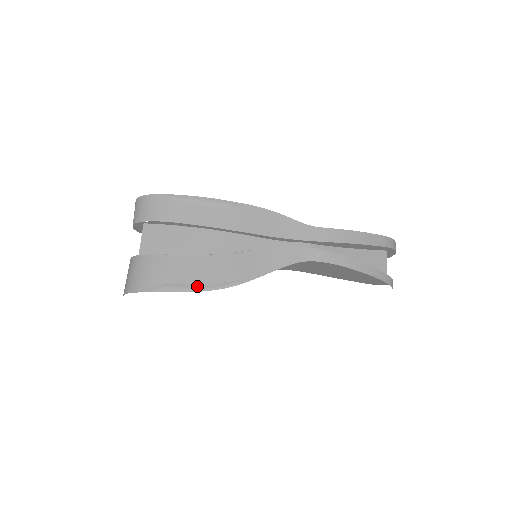
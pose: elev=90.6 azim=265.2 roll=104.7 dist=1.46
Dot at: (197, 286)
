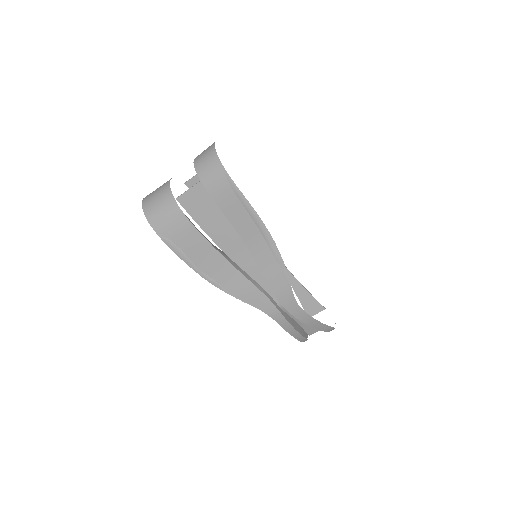
Dot at: (193, 264)
